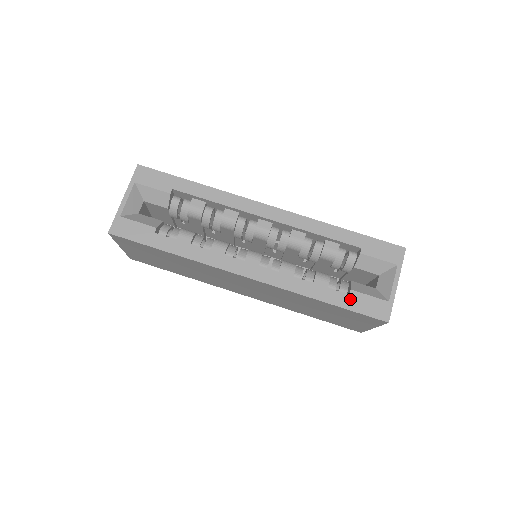
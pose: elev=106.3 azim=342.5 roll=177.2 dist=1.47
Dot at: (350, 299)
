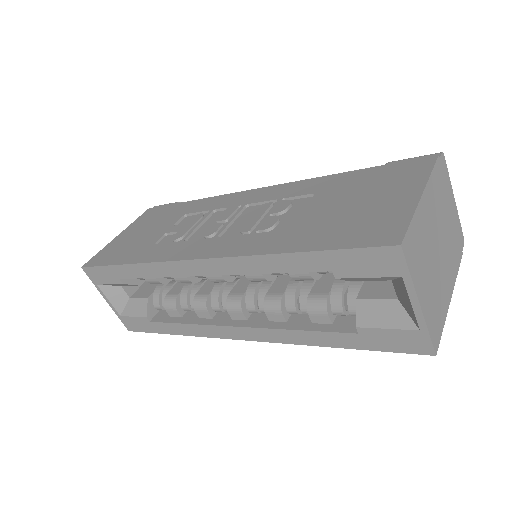
Dot at: (363, 338)
